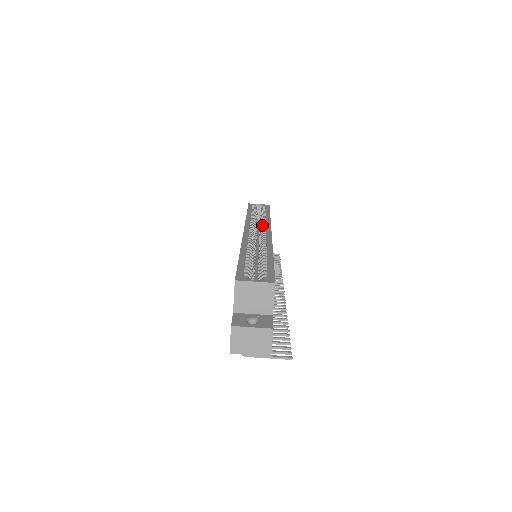
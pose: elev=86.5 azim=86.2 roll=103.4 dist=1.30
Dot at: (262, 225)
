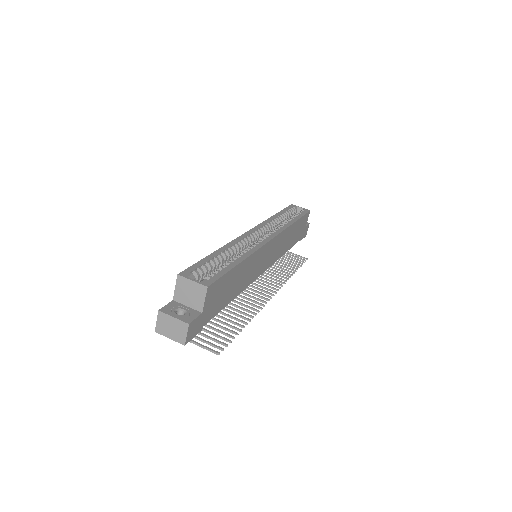
Dot at: (274, 229)
